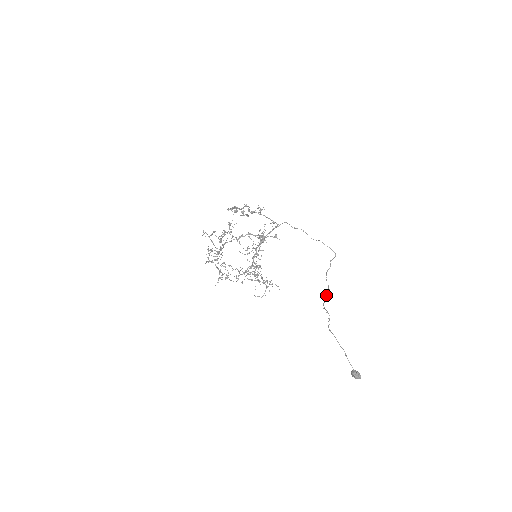
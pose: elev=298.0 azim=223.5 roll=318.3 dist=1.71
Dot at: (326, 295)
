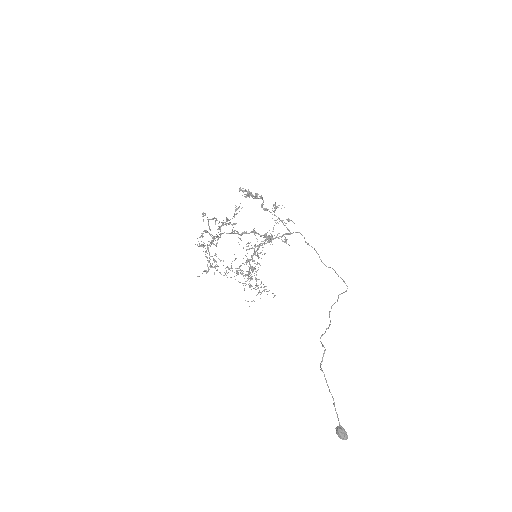
Dot at: (326, 329)
